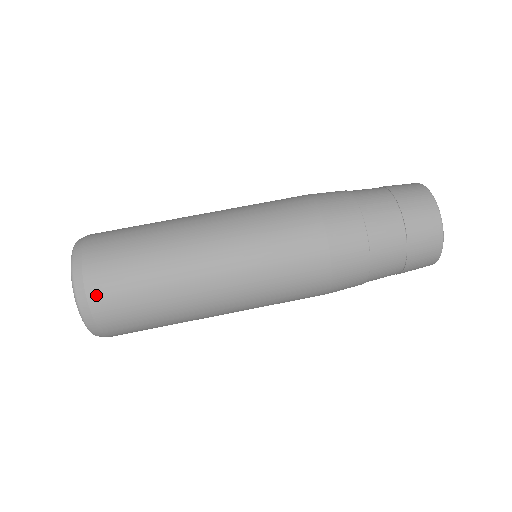
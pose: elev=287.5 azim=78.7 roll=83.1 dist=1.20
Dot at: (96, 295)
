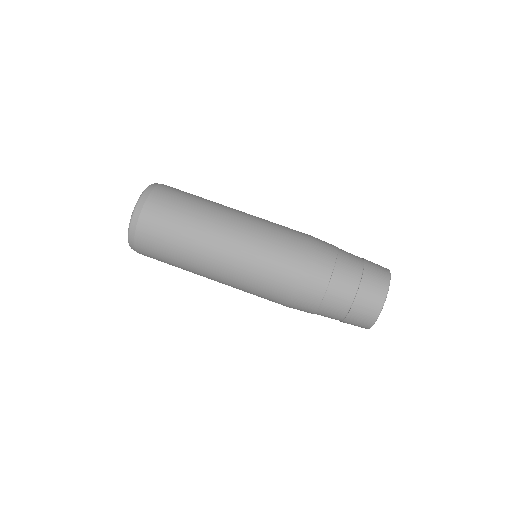
Dot at: (152, 202)
